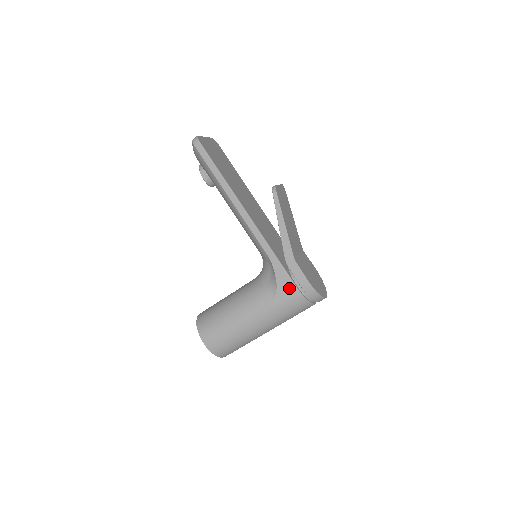
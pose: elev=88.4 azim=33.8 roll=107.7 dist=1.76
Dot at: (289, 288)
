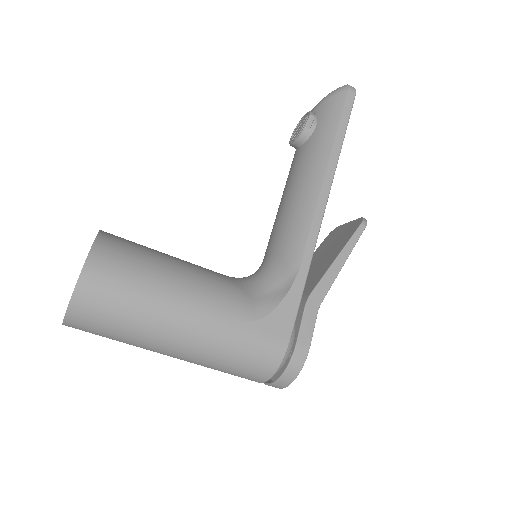
Dot at: (282, 331)
